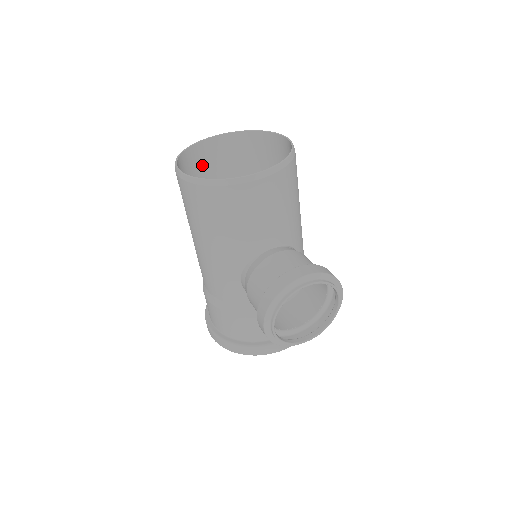
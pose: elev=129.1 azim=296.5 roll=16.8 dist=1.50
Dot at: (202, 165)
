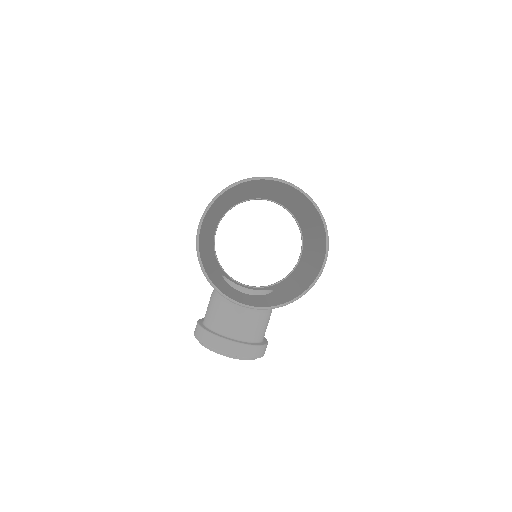
Dot at: (258, 183)
